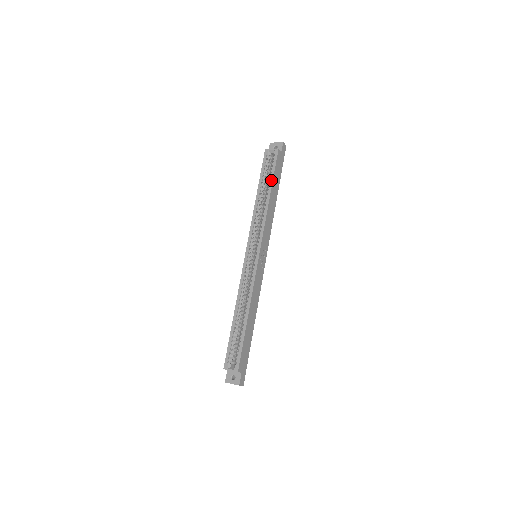
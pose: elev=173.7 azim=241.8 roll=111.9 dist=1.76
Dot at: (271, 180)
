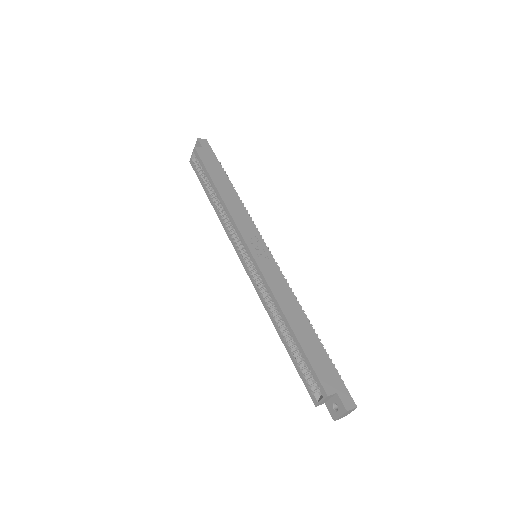
Dot at: (209, 178)
